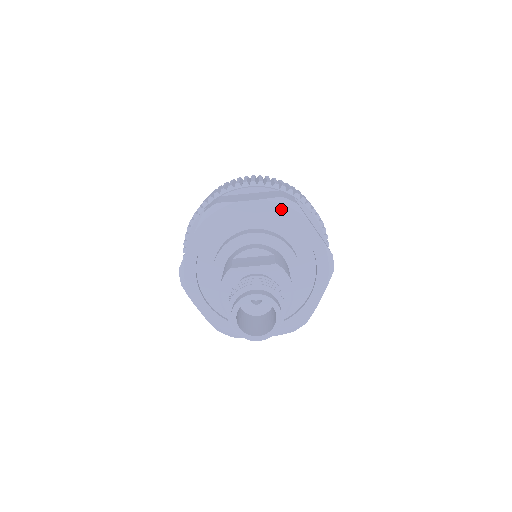
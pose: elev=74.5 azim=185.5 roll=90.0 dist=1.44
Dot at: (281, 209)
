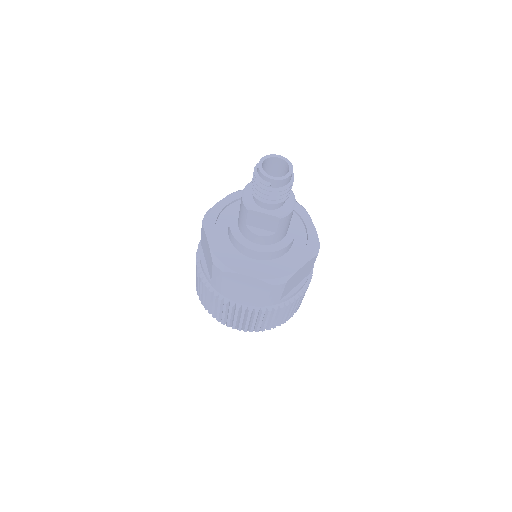
Dot at: occluded
